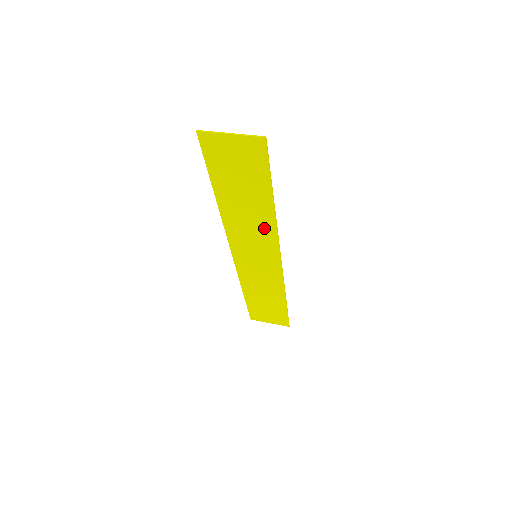
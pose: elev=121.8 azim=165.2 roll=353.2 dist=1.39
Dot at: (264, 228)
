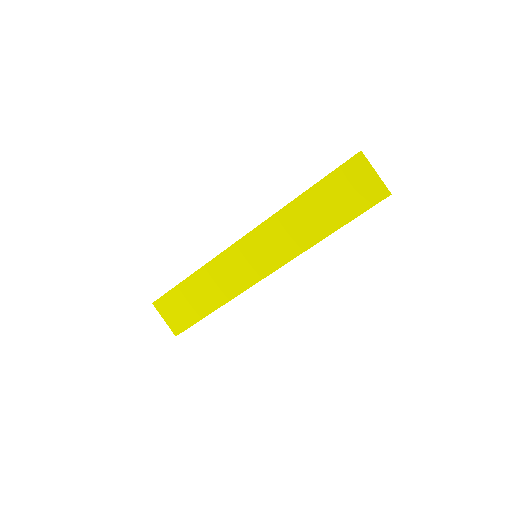
Dot at: (298, 242)
